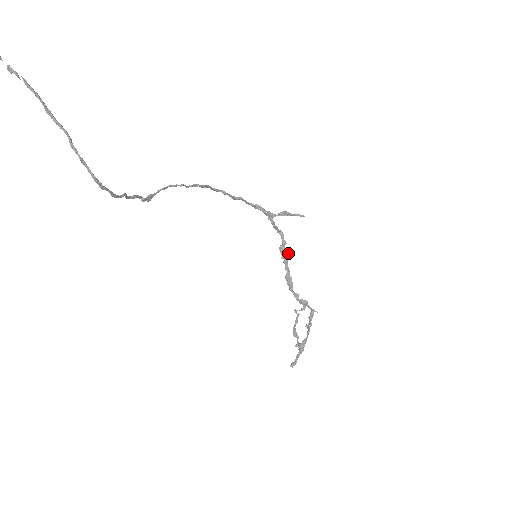
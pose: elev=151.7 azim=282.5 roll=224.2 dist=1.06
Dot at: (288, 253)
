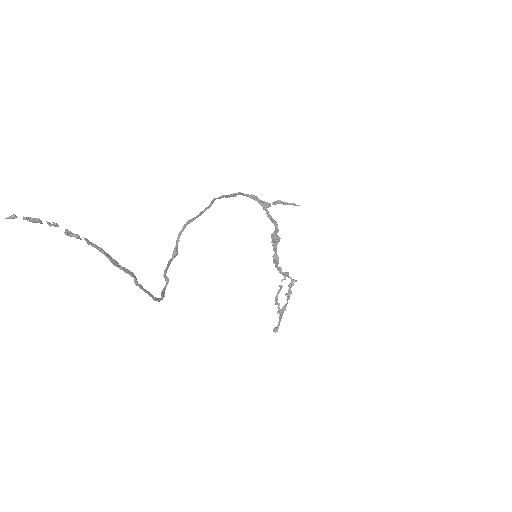
Dot at: (279, 239)
